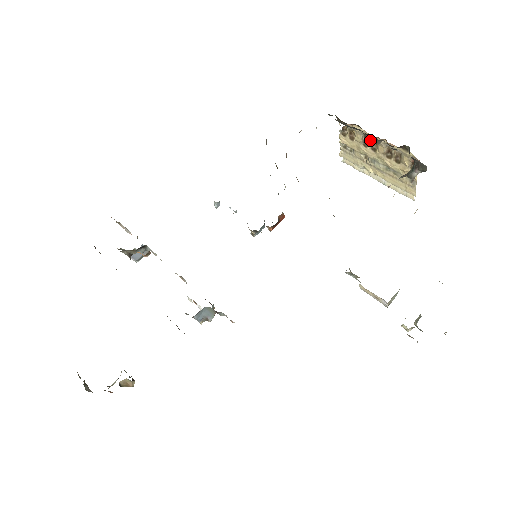
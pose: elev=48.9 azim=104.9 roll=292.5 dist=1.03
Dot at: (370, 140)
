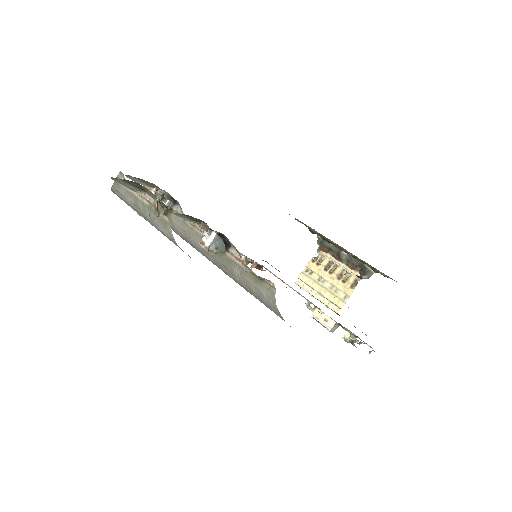
Dot at: (332, 265)
